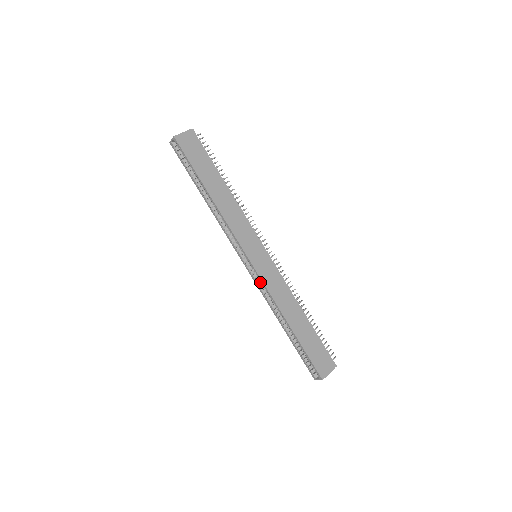
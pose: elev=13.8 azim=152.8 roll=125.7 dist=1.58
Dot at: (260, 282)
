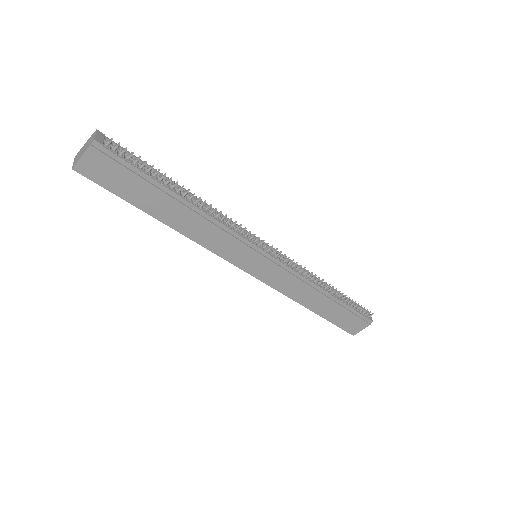
Dot at: occluded
